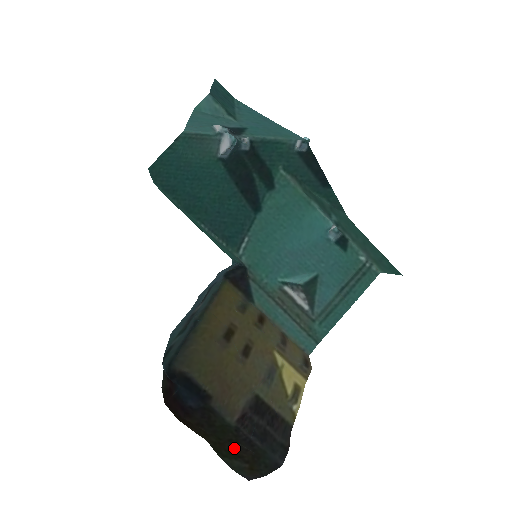
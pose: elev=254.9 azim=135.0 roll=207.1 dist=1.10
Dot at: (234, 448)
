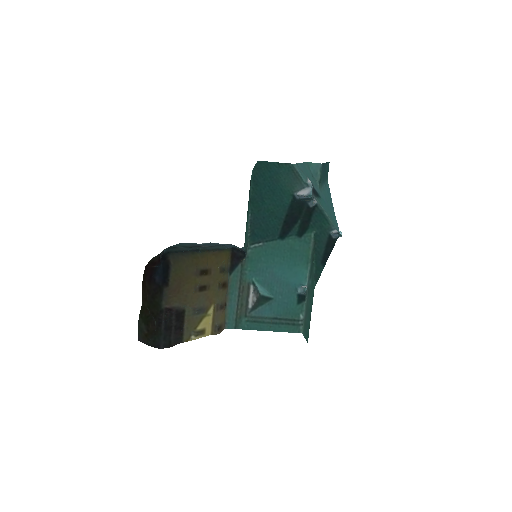
Dot at: (150, 318)
